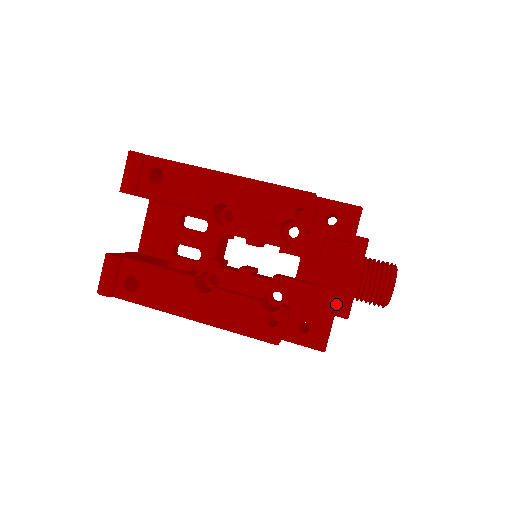
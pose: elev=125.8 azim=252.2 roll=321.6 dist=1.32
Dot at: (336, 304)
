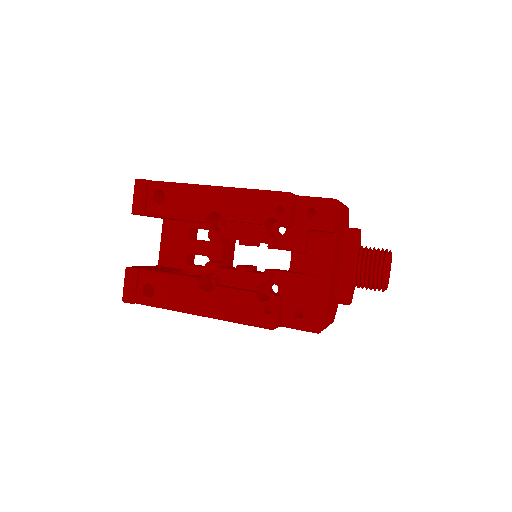
Dot at: (324, 289)
